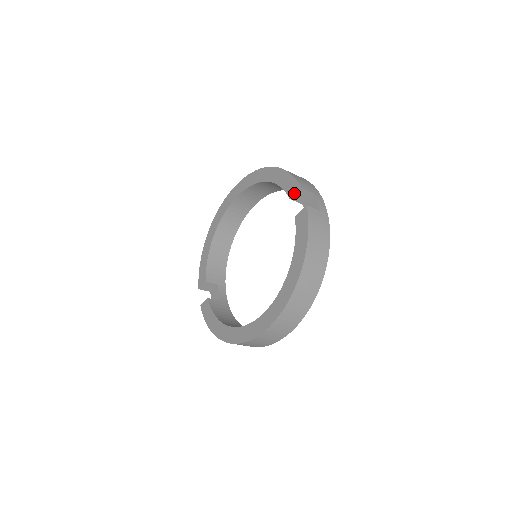
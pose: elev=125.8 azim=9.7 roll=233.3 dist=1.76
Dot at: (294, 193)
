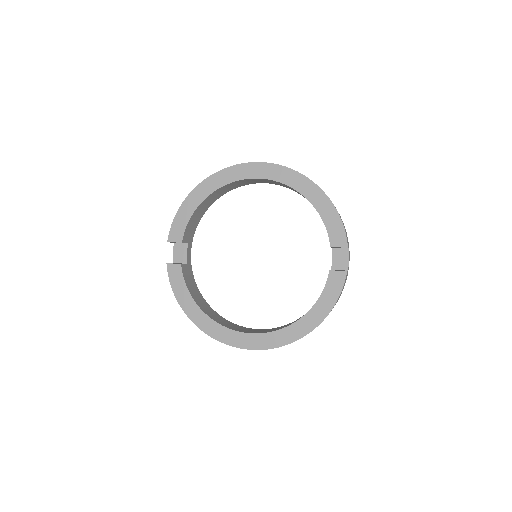
Dot at: (338, 246)
